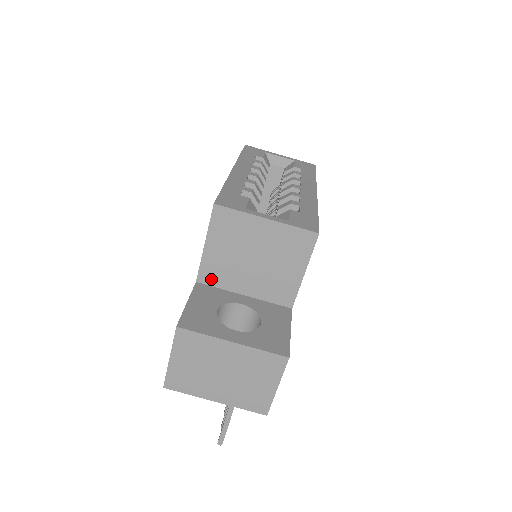
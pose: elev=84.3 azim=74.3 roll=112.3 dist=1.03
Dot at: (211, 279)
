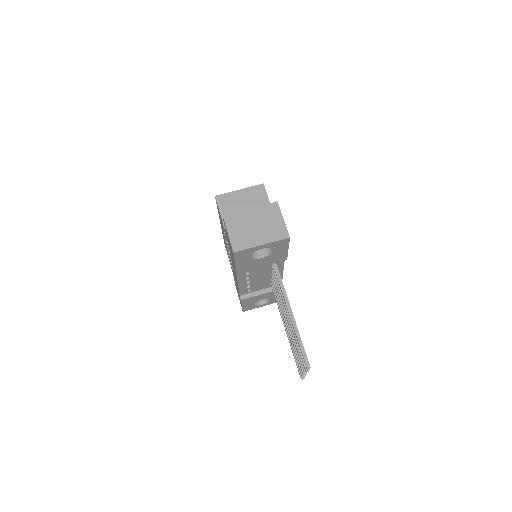
Dot at: occluded
